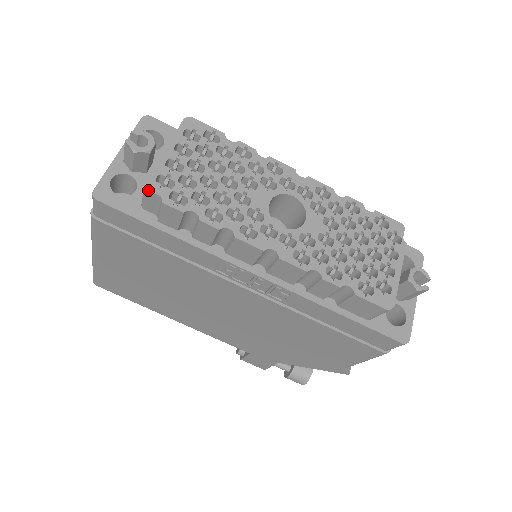
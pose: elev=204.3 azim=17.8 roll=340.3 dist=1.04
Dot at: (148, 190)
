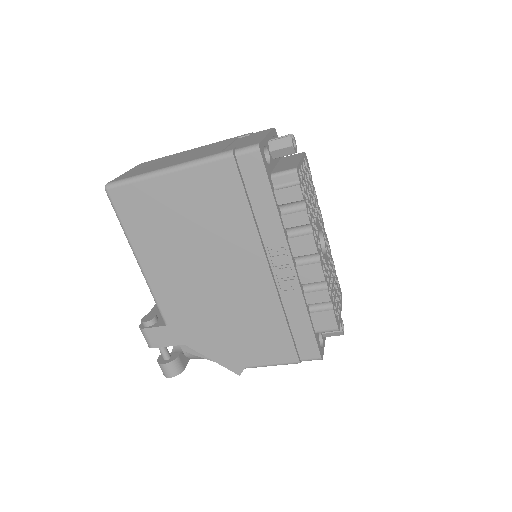
Dot at: (297, 172)
